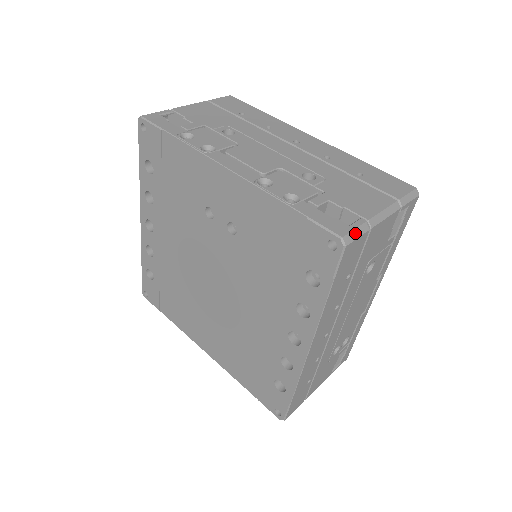
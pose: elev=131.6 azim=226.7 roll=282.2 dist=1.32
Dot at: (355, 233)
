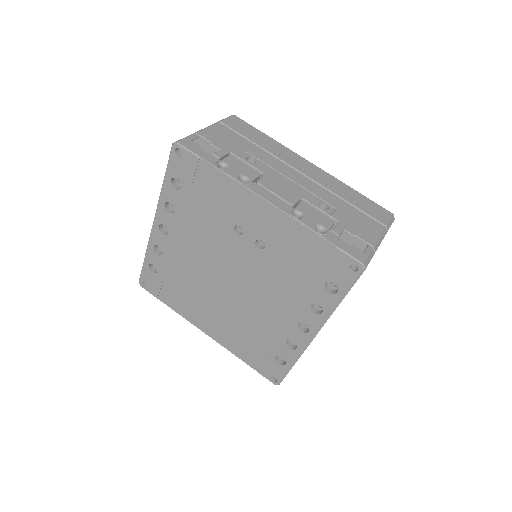
Dot at: (369, 258)
